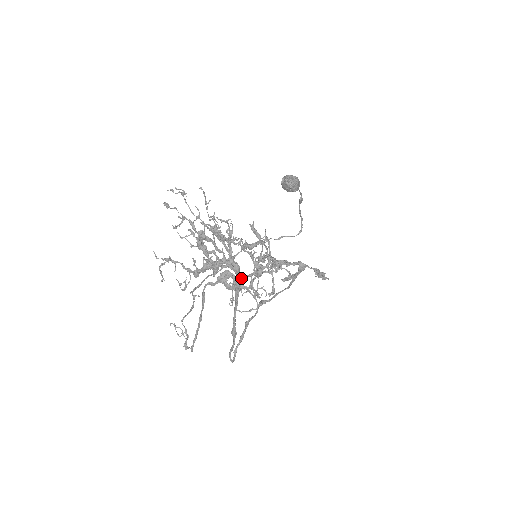
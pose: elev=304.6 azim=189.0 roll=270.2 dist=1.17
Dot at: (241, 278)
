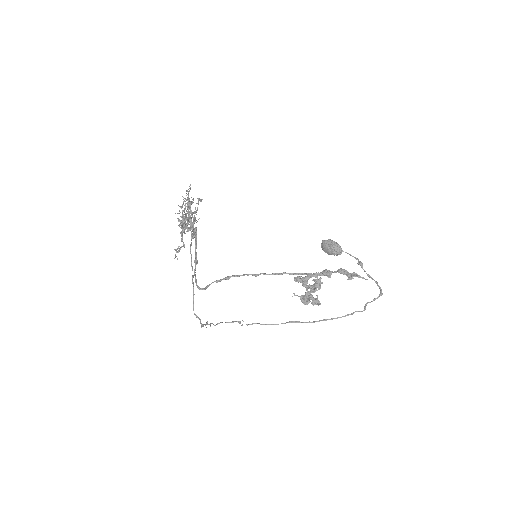
Dot at: (189, 219)
